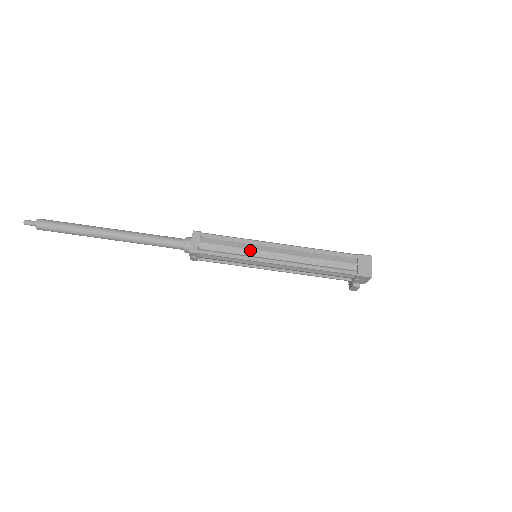
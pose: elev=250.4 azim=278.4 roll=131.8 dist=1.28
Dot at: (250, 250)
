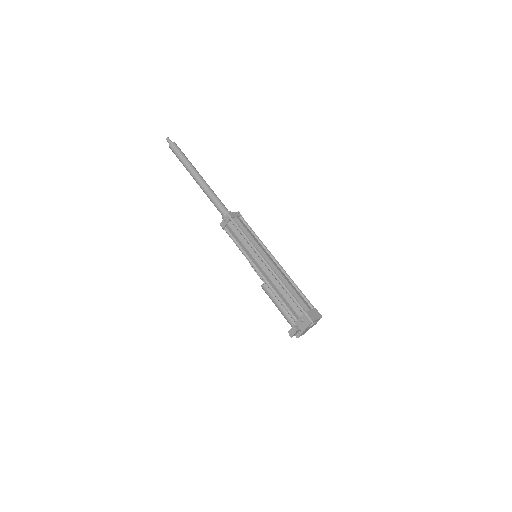
Dot at: (258, 245)
